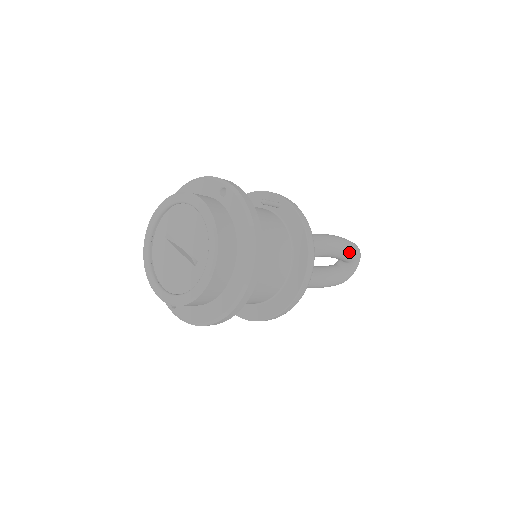
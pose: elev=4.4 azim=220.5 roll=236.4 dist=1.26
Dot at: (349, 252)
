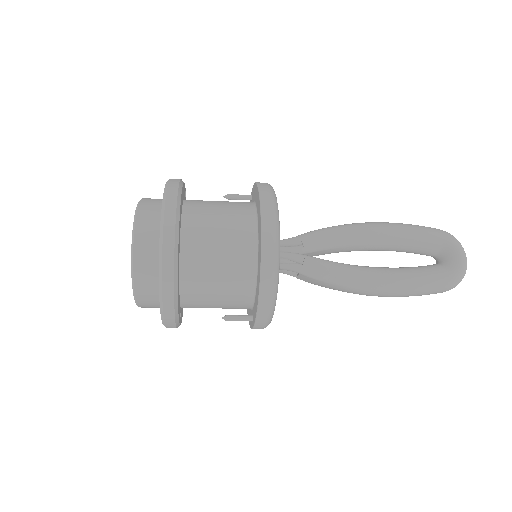
Dot at: (417, 232)
